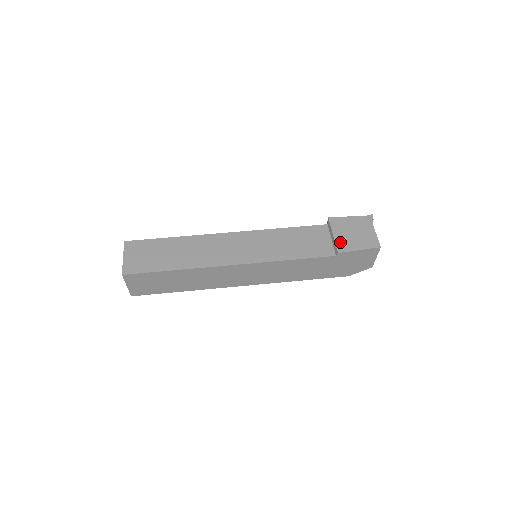
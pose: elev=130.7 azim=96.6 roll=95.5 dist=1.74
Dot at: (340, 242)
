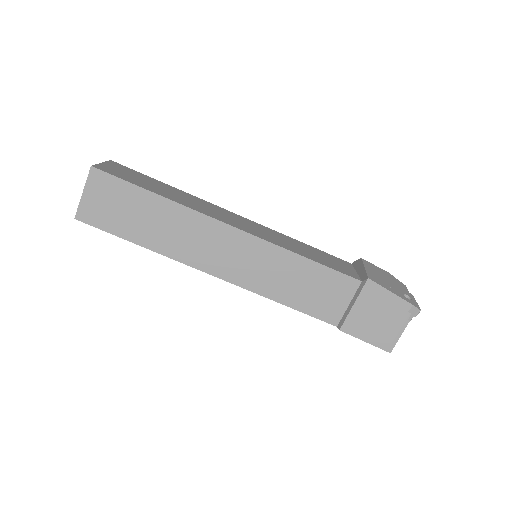
Dot at: (353, 319)
